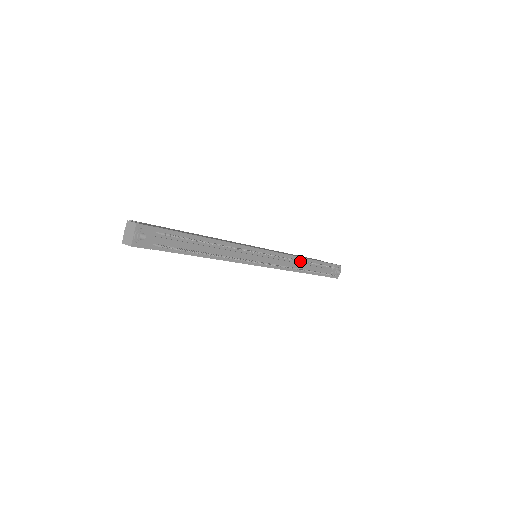
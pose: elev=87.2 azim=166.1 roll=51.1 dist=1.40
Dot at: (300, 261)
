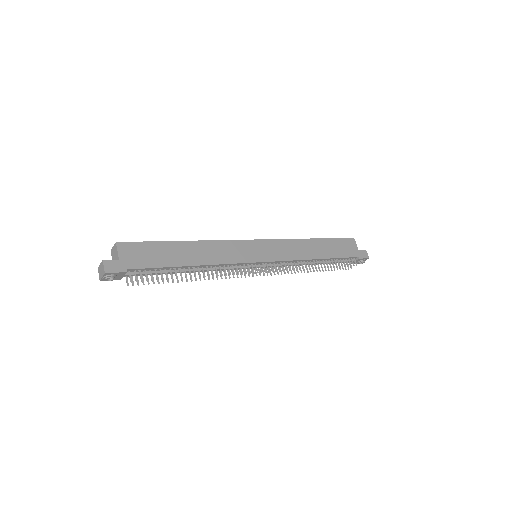
Dot at: (302, 268)
